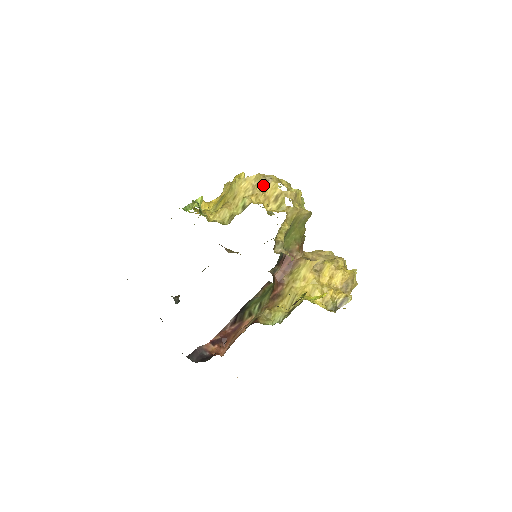
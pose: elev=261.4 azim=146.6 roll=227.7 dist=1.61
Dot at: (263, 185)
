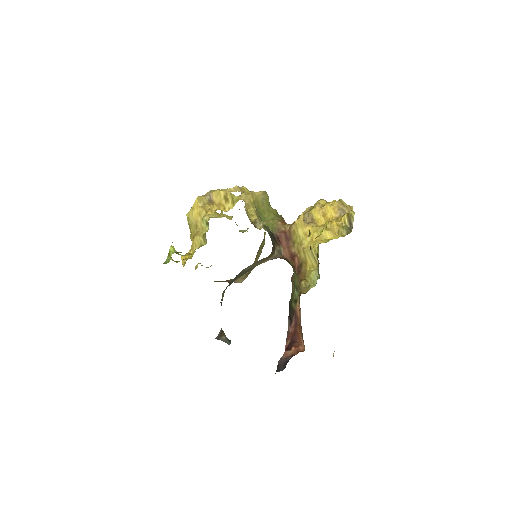
Dot at: (209, 201)
